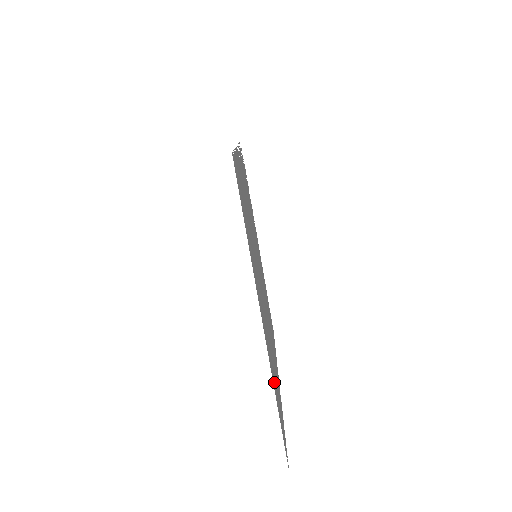
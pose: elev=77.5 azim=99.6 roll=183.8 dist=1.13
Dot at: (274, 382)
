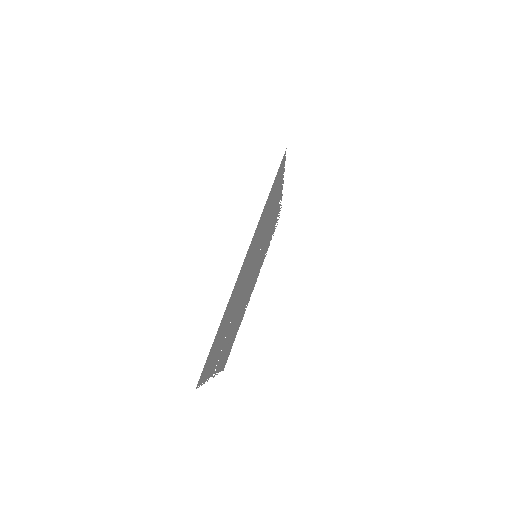
Dot at: (224, 319)
